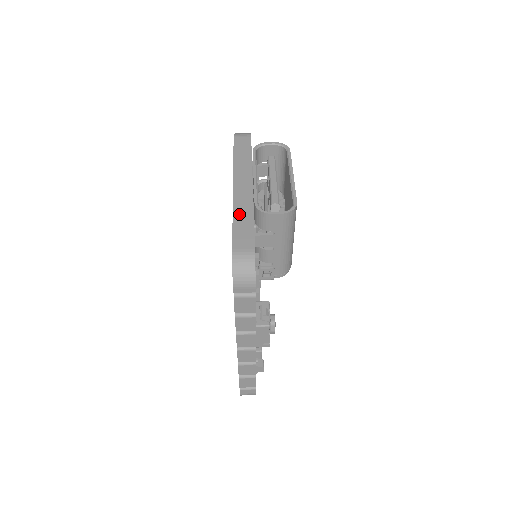
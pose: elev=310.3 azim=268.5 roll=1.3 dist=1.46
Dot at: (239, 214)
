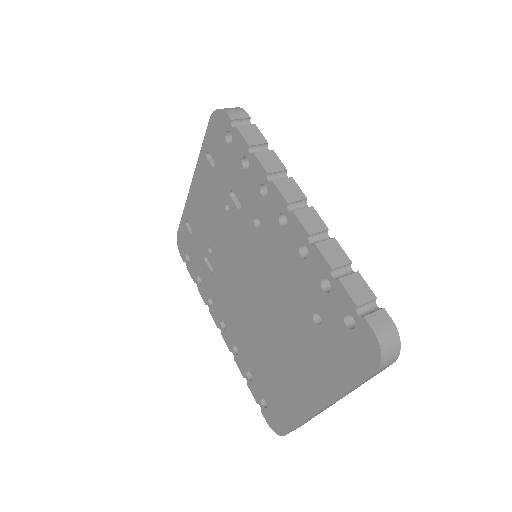
Dot at: occluded
